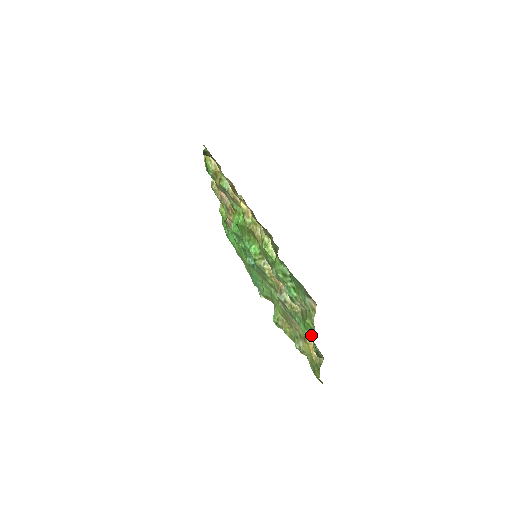
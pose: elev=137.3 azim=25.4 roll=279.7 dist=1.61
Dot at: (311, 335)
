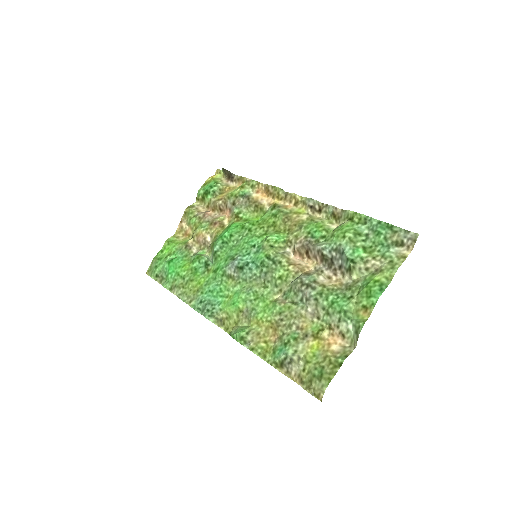
Dot at: (378, 292)
